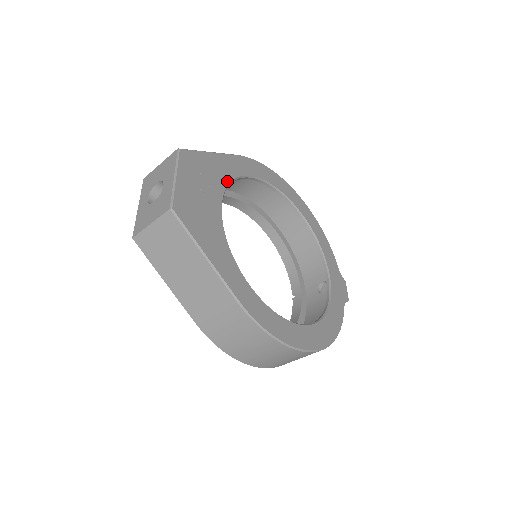
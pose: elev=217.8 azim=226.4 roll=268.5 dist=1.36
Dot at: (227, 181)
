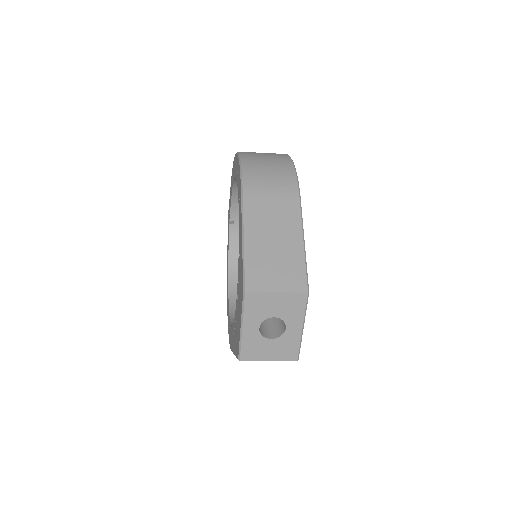
Dot at: occluded
